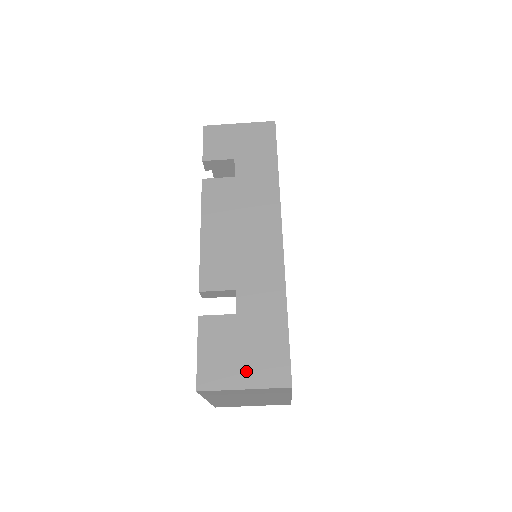
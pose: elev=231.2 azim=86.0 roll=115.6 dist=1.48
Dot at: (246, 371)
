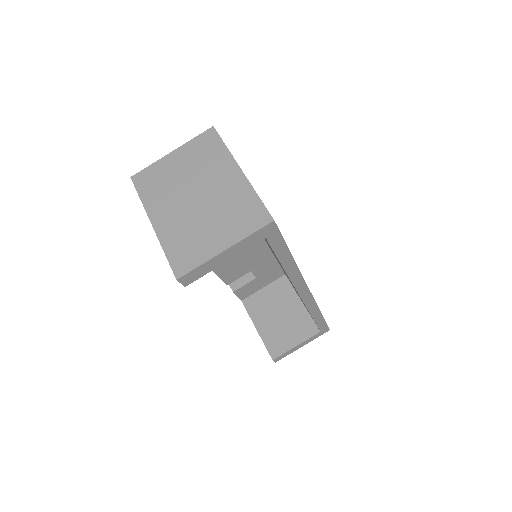
Dot at: occluded
